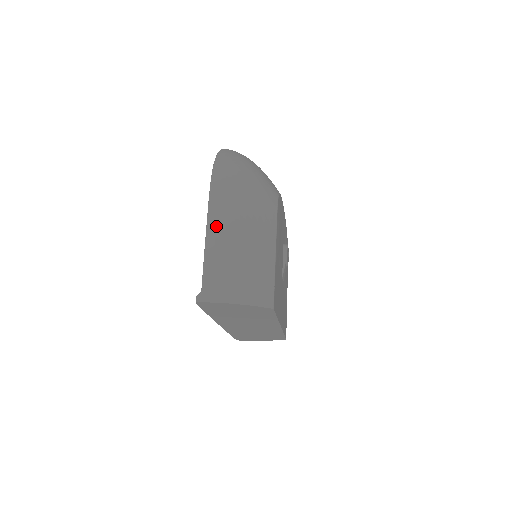
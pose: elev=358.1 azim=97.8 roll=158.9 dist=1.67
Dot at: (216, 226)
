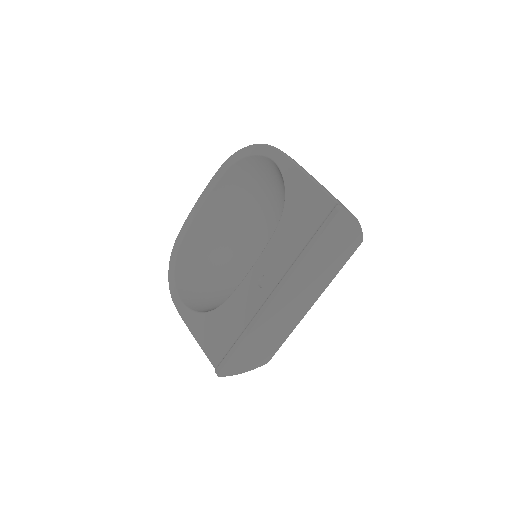
Dot at: occluded
